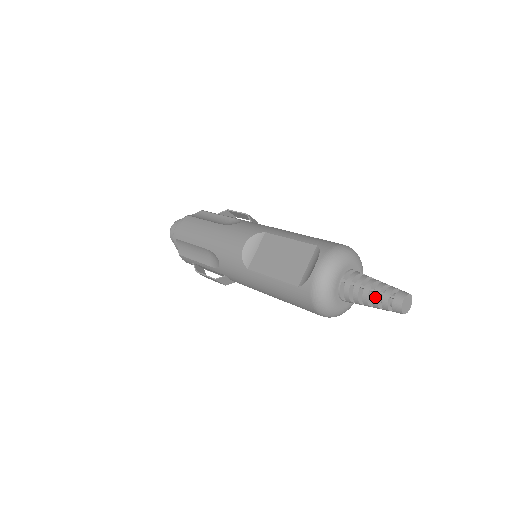
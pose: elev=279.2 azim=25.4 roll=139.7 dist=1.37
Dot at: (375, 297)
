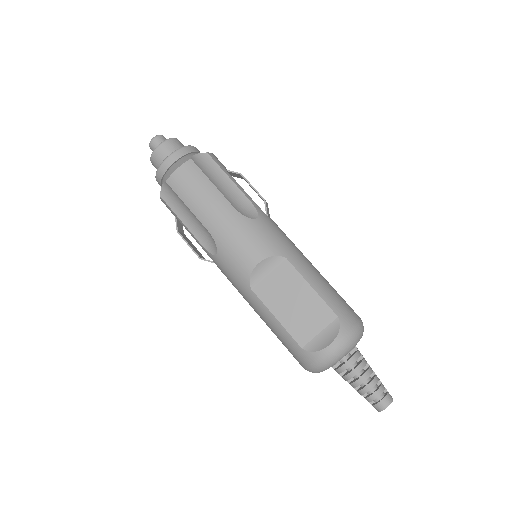
Dot at: (365, 391)
